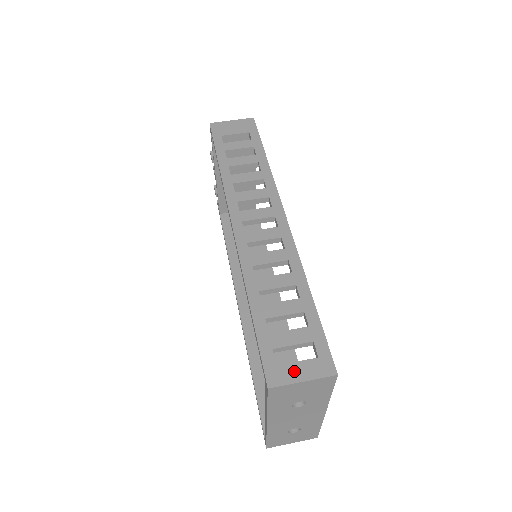
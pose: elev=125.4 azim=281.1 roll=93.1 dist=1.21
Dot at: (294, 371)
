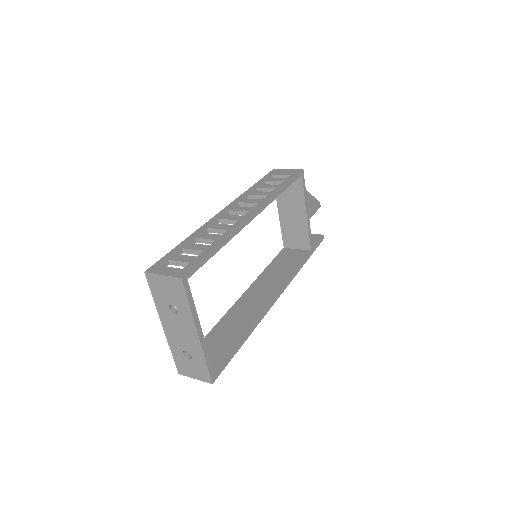
Dot at: (164, 270)
